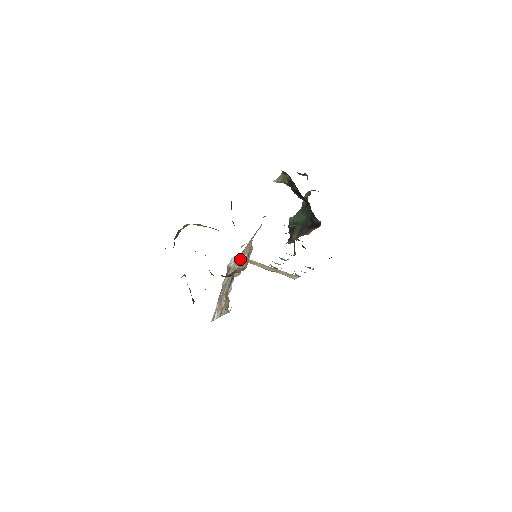
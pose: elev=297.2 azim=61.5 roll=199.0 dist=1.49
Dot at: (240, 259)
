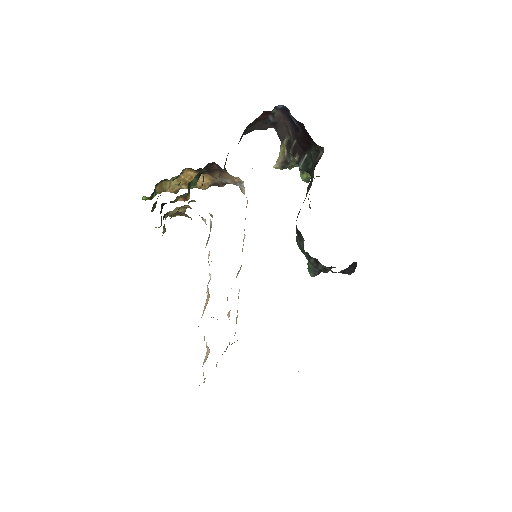
Dot at: (237, 273)
